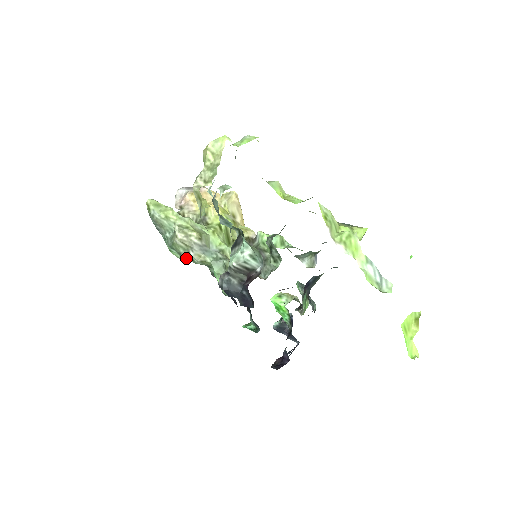
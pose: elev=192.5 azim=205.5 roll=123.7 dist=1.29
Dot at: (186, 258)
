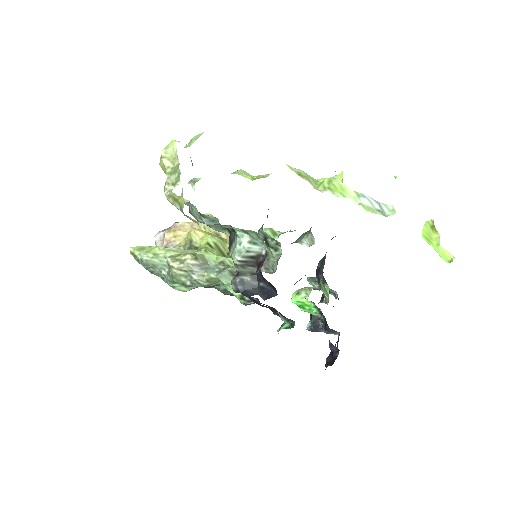
Dot at: (191, 285)
